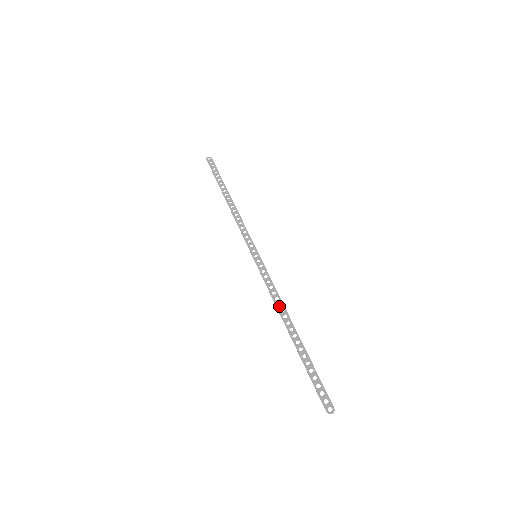
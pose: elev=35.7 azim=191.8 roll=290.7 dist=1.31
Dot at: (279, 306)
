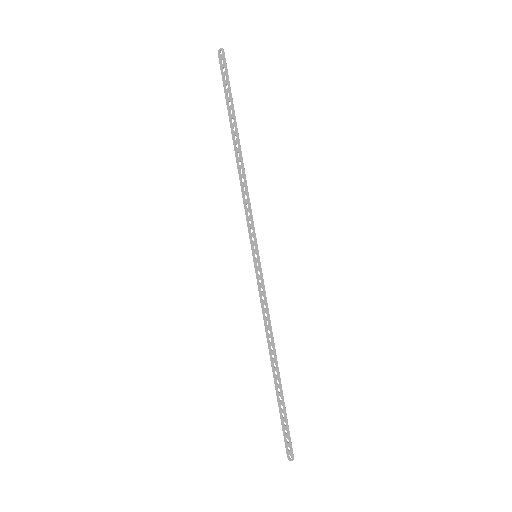
Dot at: (267, 334)
